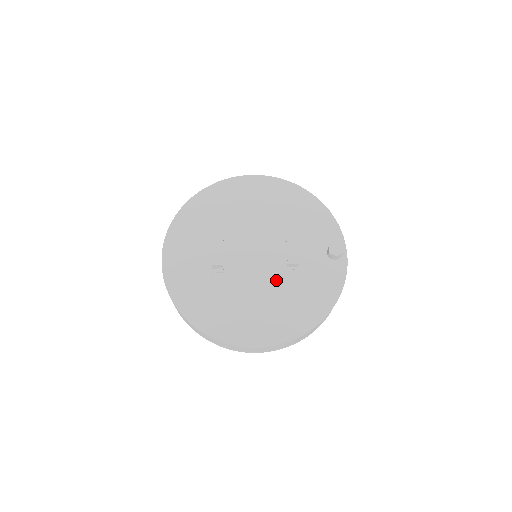
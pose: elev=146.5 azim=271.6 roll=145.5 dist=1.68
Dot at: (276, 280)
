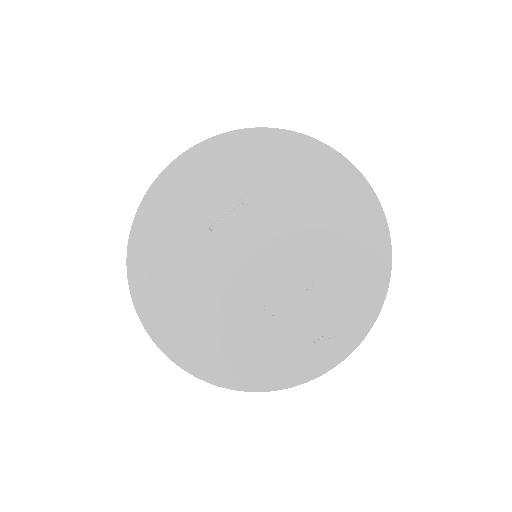
Dot at: (239, 301)
